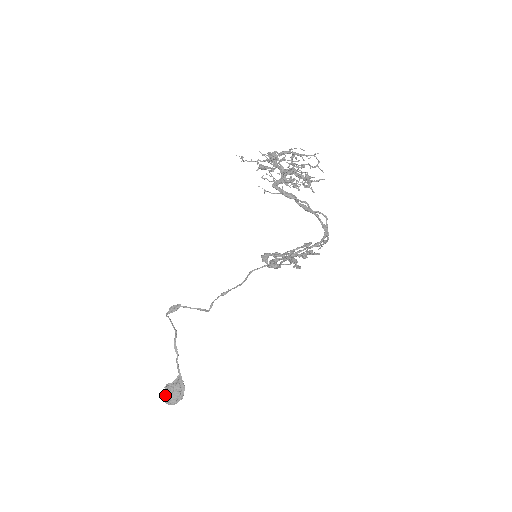
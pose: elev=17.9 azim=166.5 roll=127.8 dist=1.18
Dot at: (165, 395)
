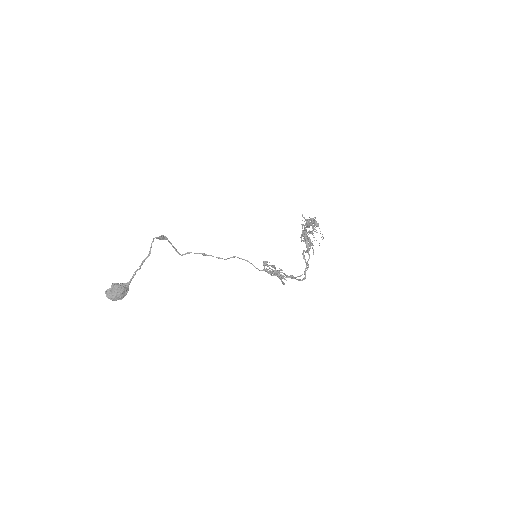
Dot at: (112, 290)
